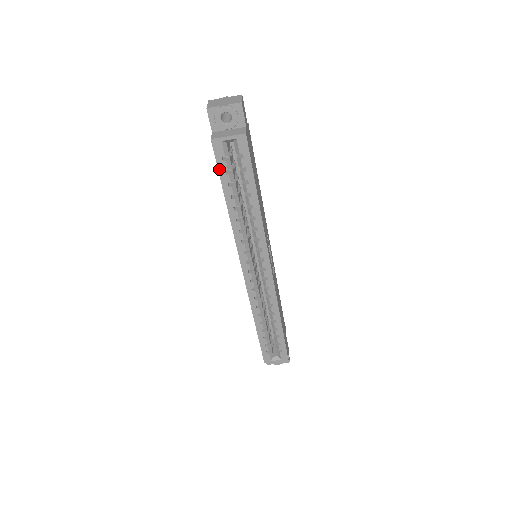
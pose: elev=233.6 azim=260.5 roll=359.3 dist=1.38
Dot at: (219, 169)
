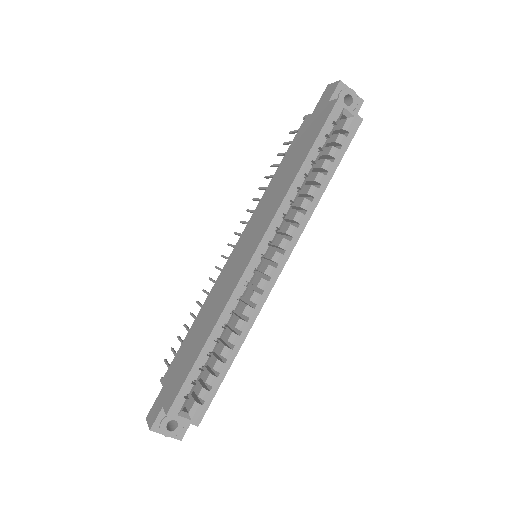
Dot at: (323, 128)
